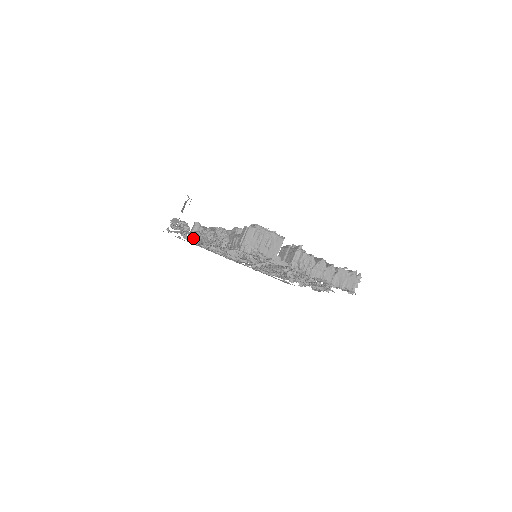
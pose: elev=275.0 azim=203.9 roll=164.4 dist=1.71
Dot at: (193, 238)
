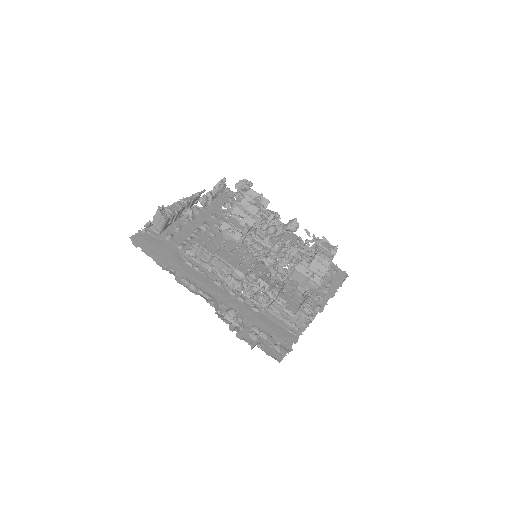
Dot at: occluded
